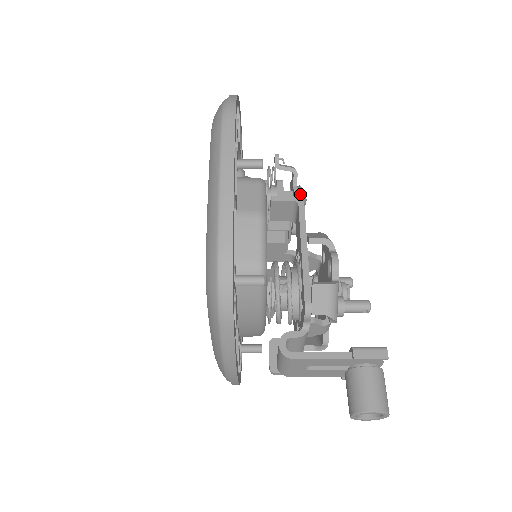
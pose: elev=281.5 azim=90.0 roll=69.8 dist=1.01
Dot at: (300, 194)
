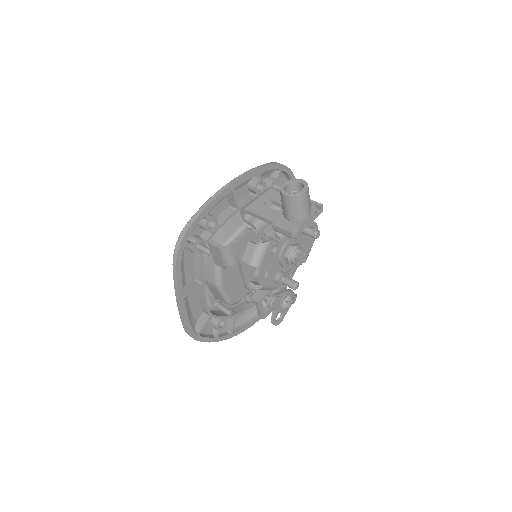
Dot at: (292, 293)
